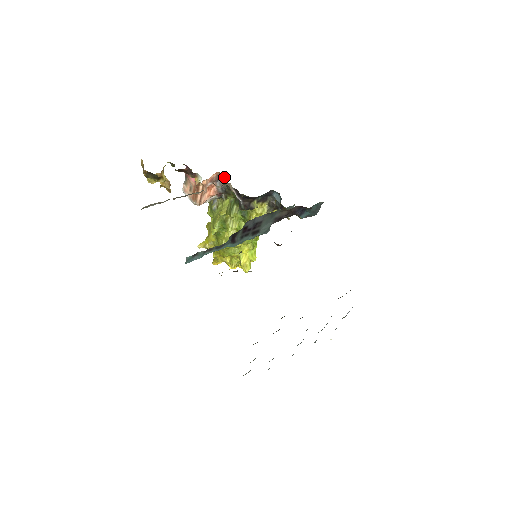
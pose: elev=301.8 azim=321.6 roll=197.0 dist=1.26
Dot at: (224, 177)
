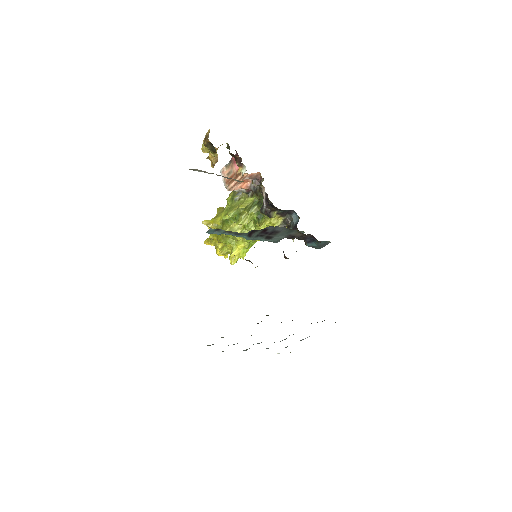
Dot at: (262, 179)
